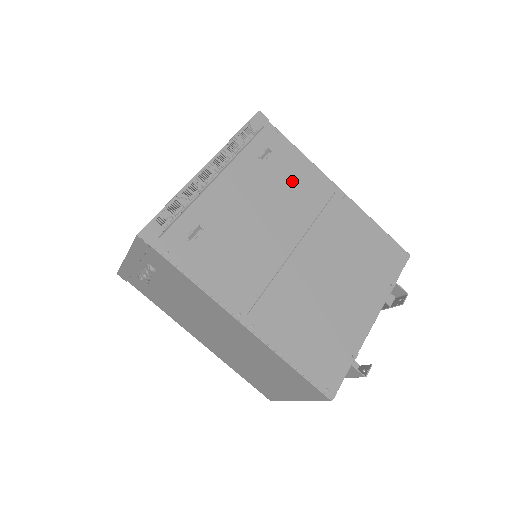
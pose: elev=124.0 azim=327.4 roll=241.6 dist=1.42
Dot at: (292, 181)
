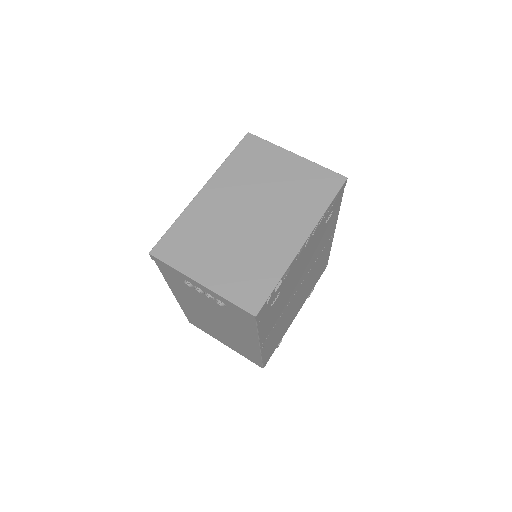
Dot at: (325, 235)
